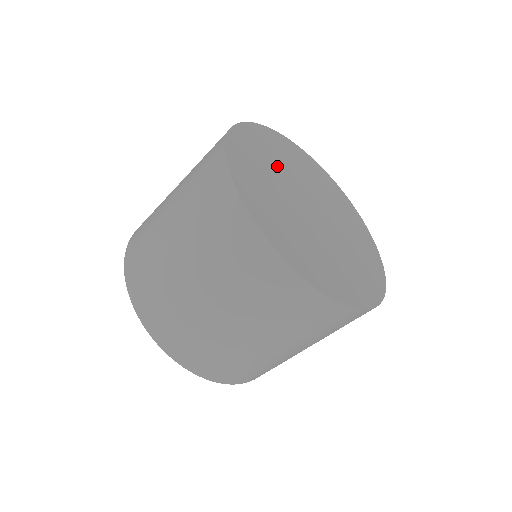
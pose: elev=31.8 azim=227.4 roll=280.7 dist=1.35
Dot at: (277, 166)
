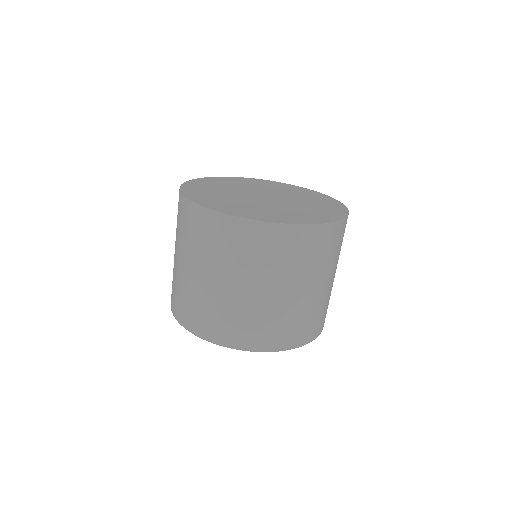
Dot at: (232, 187)
